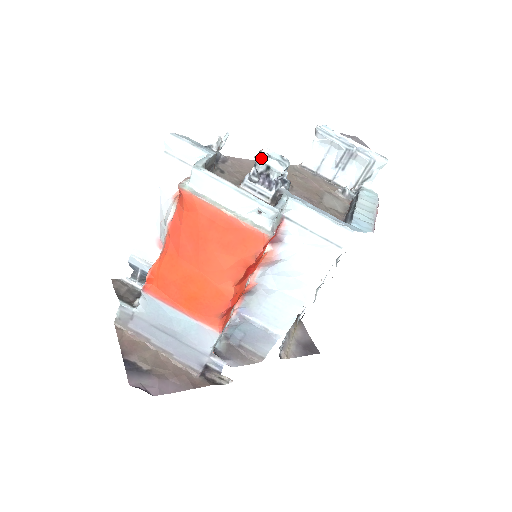
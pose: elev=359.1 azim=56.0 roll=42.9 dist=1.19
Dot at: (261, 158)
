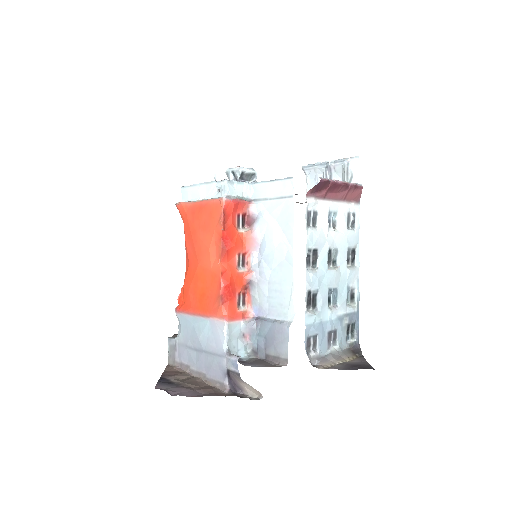
Dot at: (228, 170)
